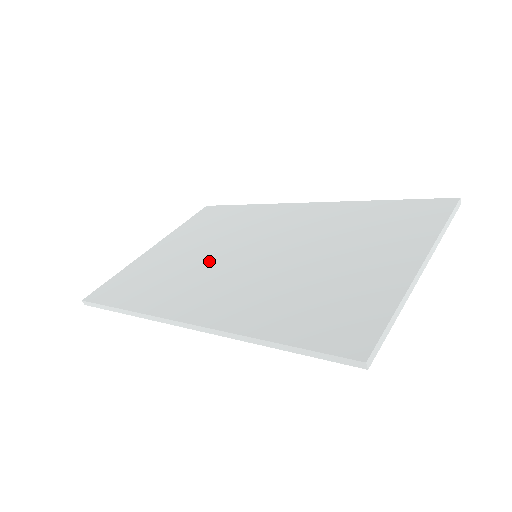
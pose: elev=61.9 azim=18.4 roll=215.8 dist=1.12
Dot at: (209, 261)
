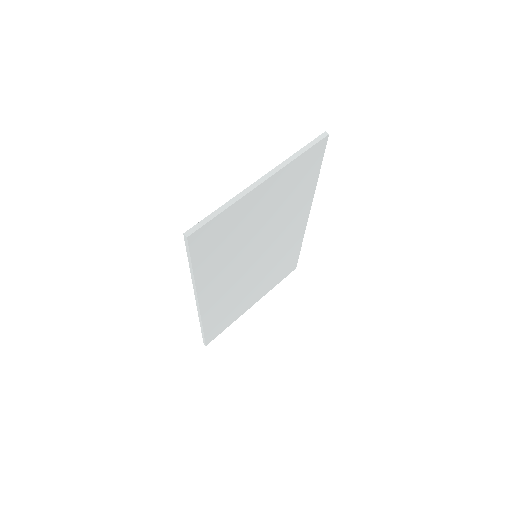
Dot at: occluded
